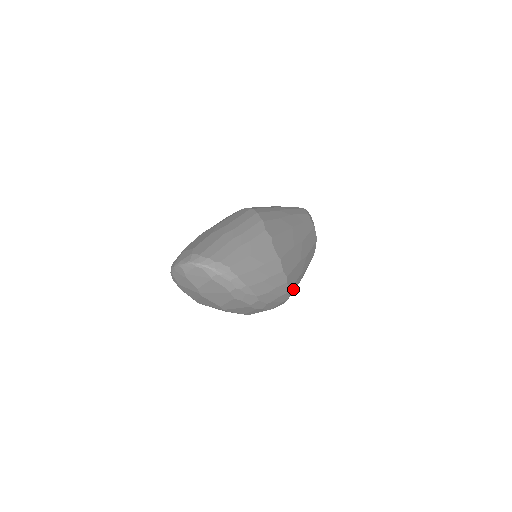
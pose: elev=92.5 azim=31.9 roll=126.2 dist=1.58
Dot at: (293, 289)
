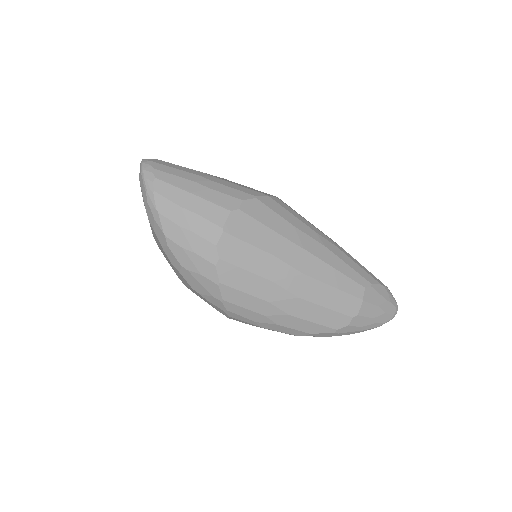
Dot at: (240, 302)
